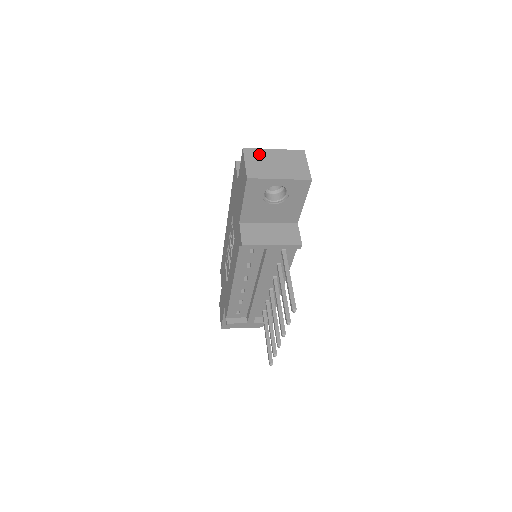
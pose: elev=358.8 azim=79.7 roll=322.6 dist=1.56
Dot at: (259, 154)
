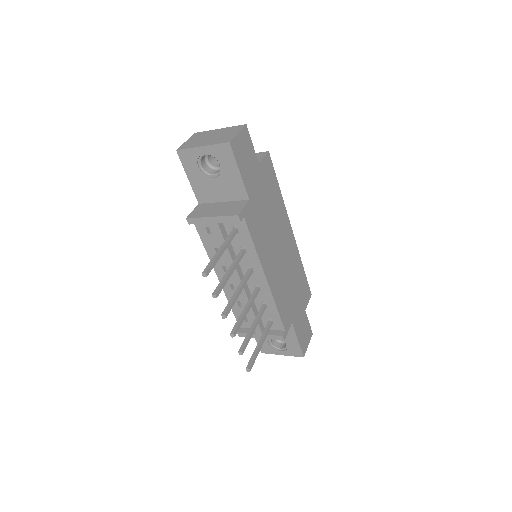
Dot at: (203, 134)
